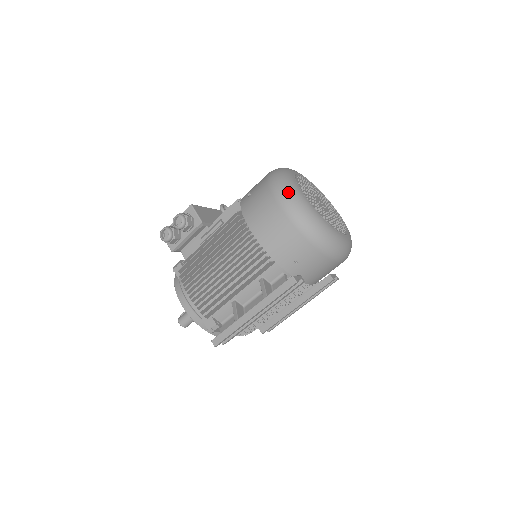
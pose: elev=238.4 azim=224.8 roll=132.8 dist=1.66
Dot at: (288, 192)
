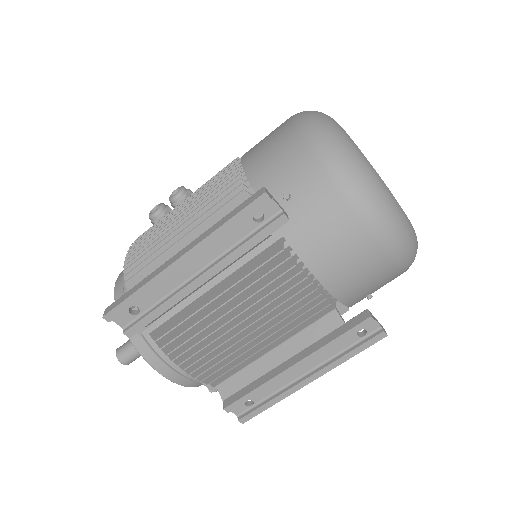
Dot at: occluded
